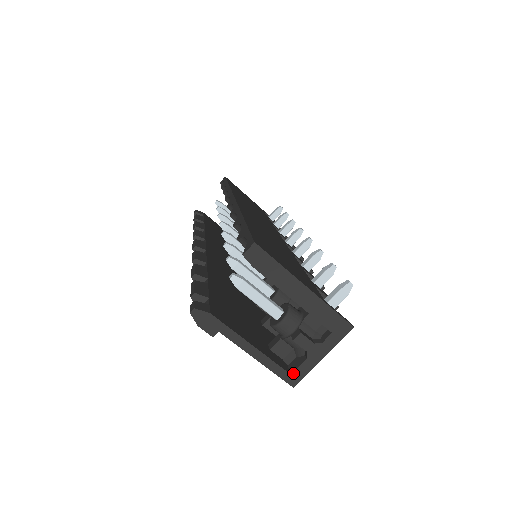
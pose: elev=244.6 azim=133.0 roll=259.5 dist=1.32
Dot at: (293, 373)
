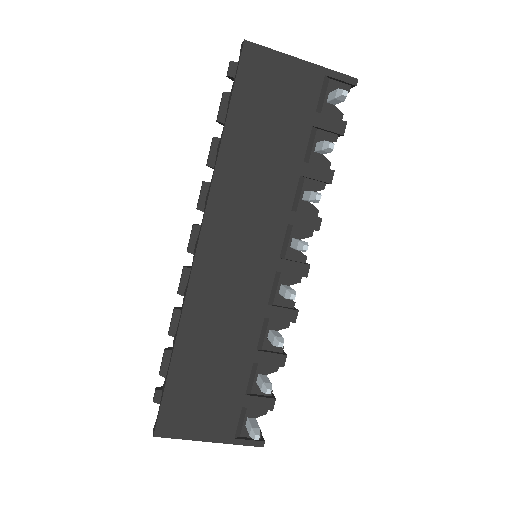
Dot at: occluded
